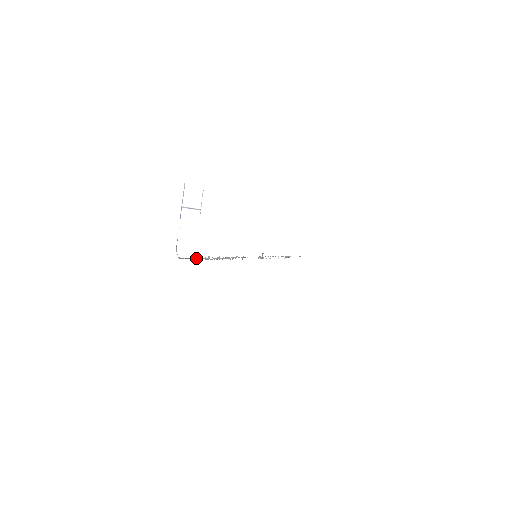
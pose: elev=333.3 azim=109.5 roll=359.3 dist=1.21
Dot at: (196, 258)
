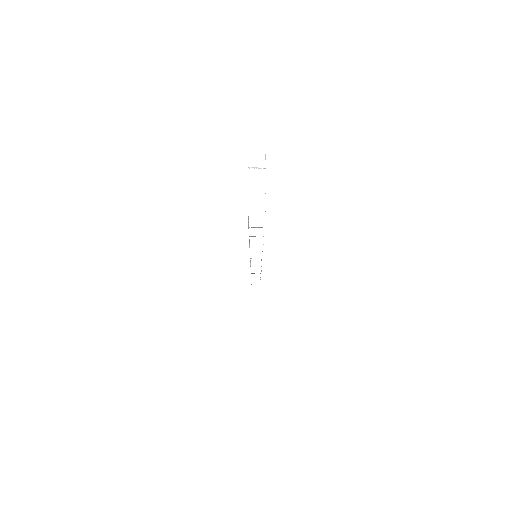
Dot at: occluded
